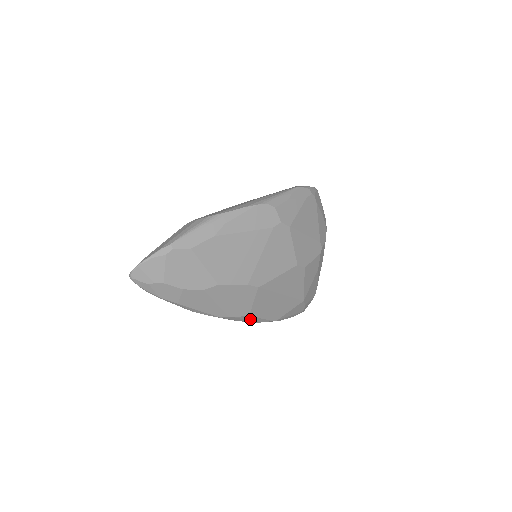
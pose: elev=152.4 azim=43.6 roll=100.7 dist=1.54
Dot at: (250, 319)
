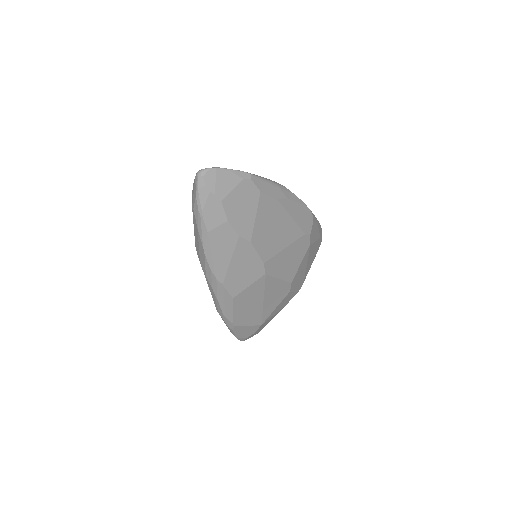
Dot at: (227, 304)
